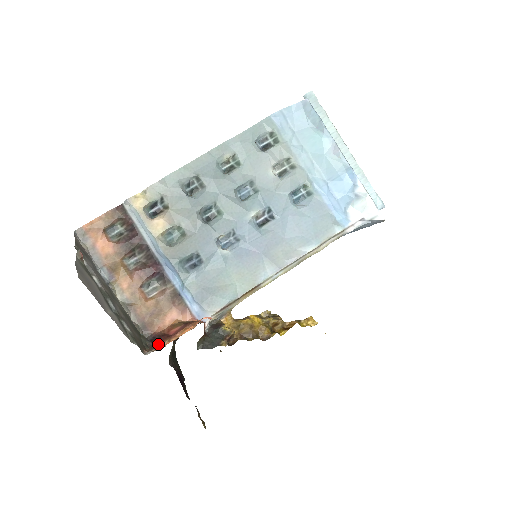
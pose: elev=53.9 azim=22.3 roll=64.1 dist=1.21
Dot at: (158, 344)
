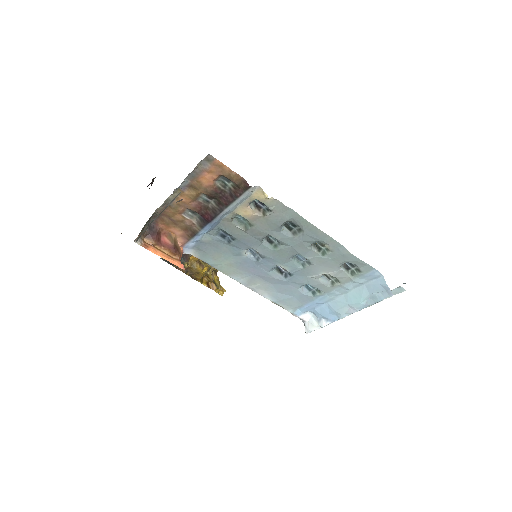
Dot at: (149, 236)
